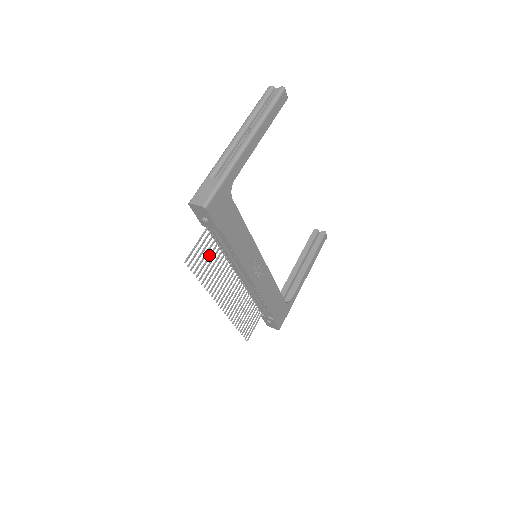
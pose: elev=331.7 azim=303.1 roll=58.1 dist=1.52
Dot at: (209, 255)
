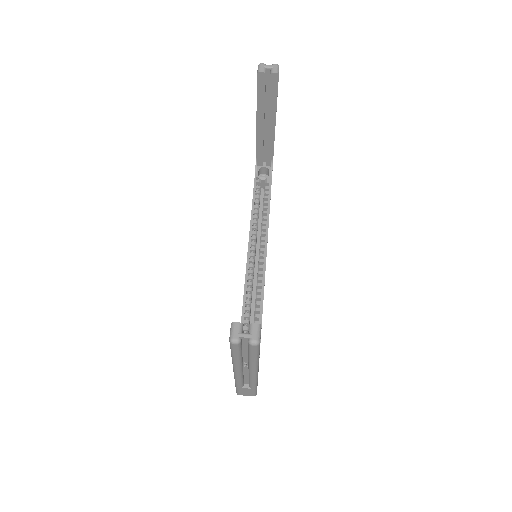
Dot at: occluded
